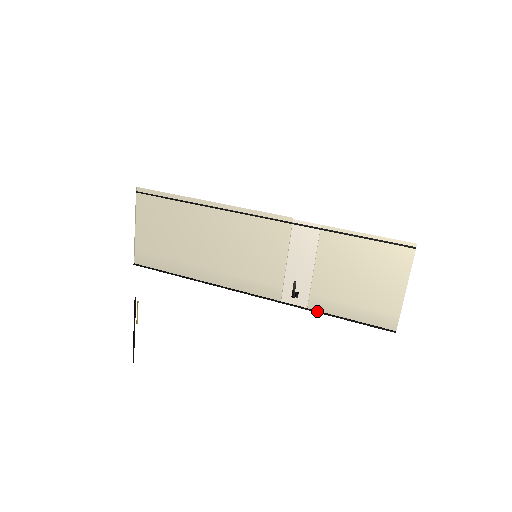
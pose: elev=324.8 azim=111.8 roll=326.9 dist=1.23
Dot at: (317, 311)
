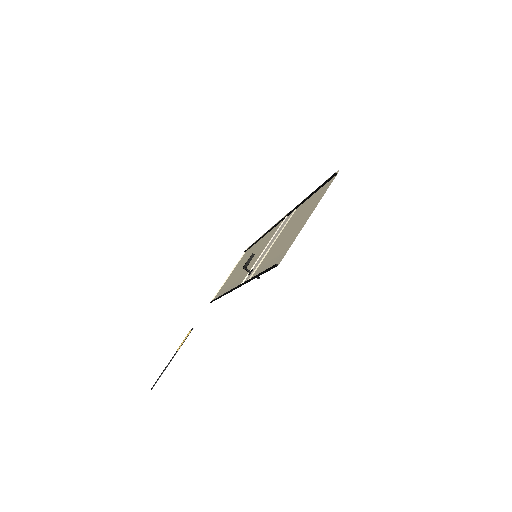
Dot at: (250, 279)
